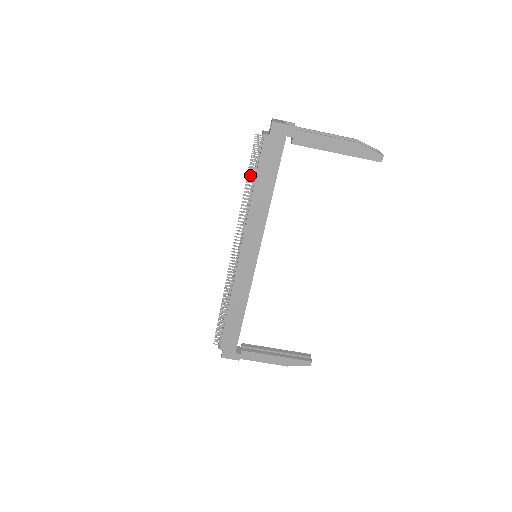
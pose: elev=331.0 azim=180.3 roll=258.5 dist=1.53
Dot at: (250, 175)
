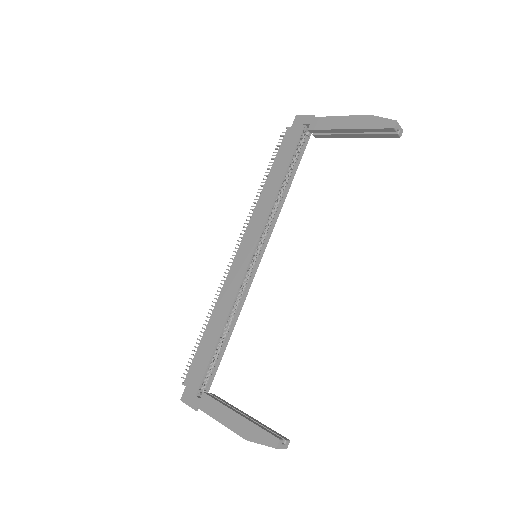
Dot at: occluded
